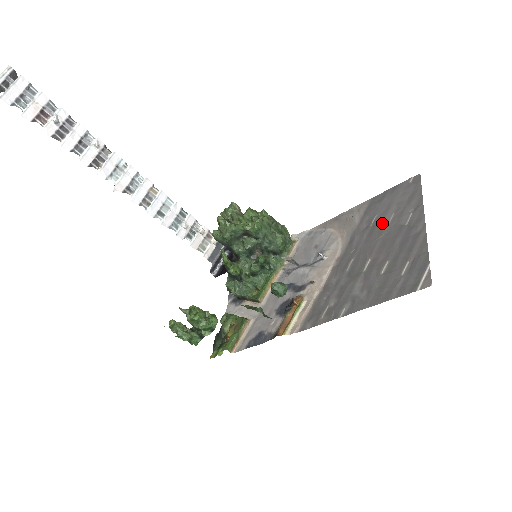
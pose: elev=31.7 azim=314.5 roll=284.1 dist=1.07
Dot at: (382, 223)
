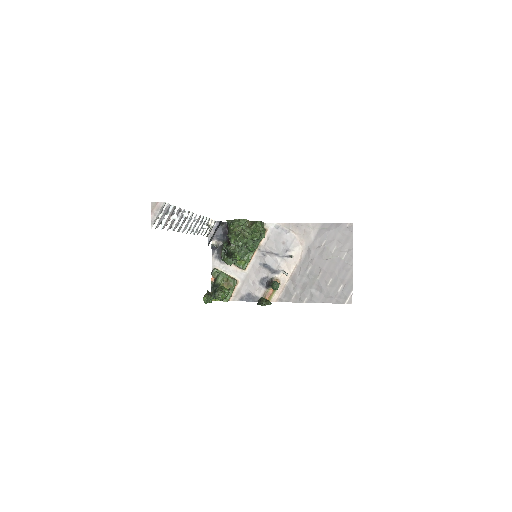
Dot at: (329, 250)
